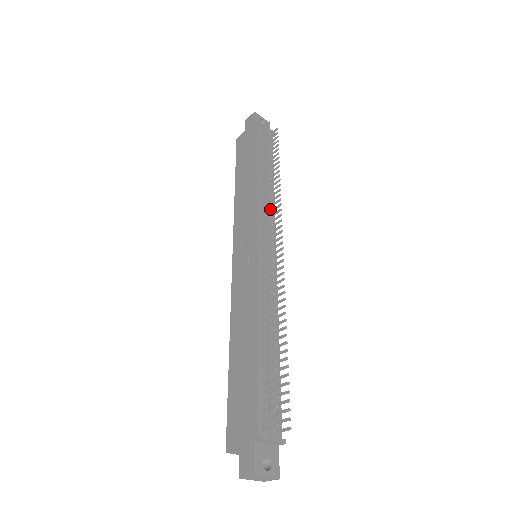
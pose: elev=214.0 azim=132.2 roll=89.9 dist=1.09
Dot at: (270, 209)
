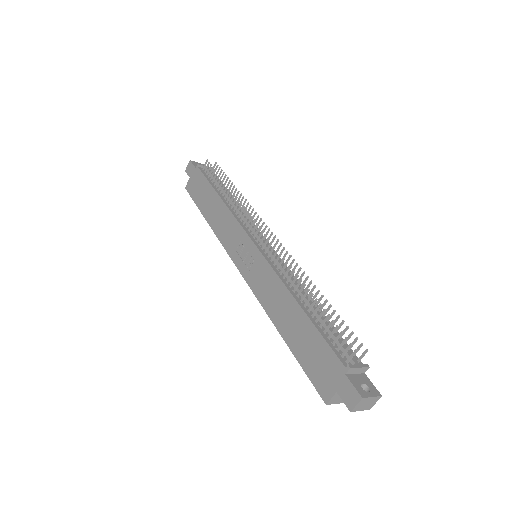
Dot at: (248, 214)
